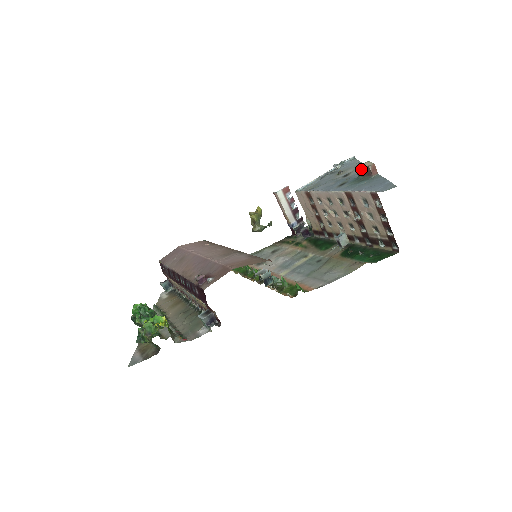
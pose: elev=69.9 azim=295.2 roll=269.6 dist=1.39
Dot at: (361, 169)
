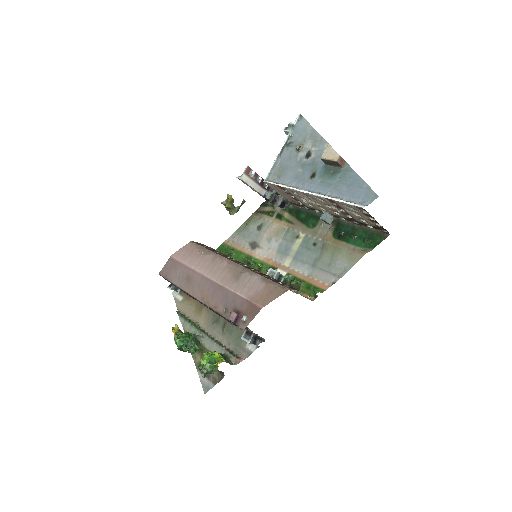
Dot at: (328, 162)
